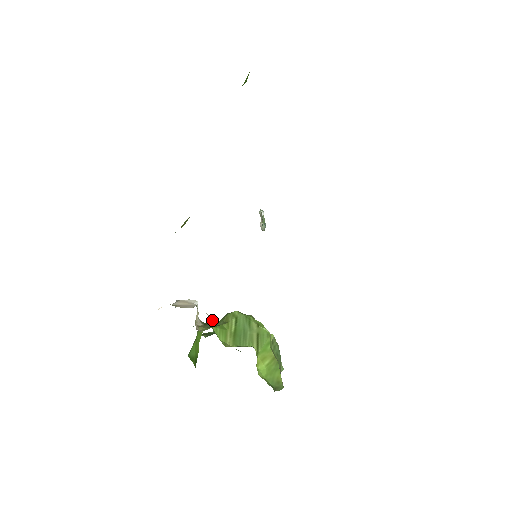
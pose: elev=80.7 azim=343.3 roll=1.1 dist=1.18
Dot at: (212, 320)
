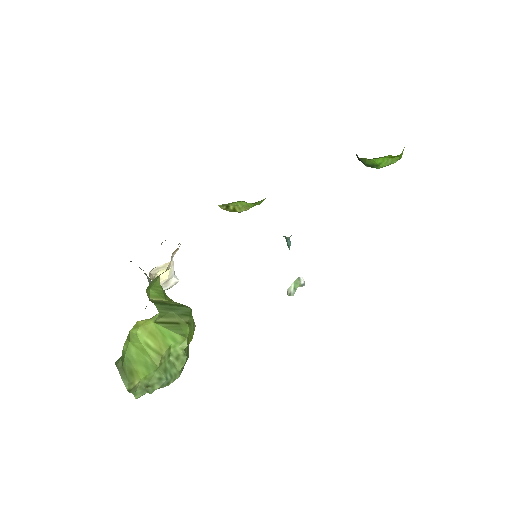
Dot at: (167, 268)
